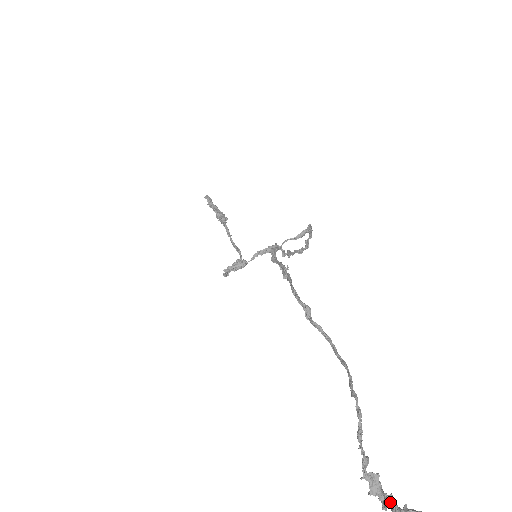
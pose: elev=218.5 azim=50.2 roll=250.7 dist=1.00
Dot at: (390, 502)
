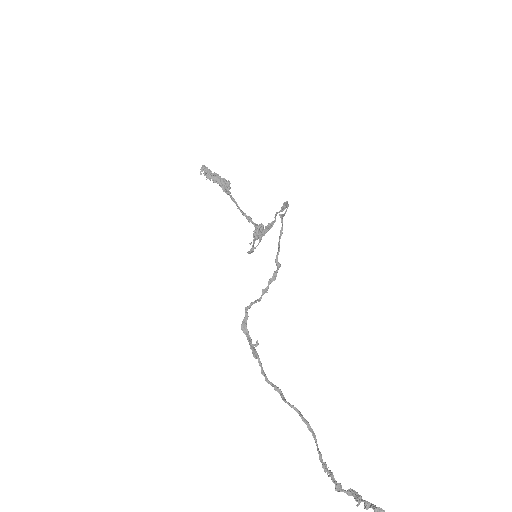
Dot at: (359, 502)
